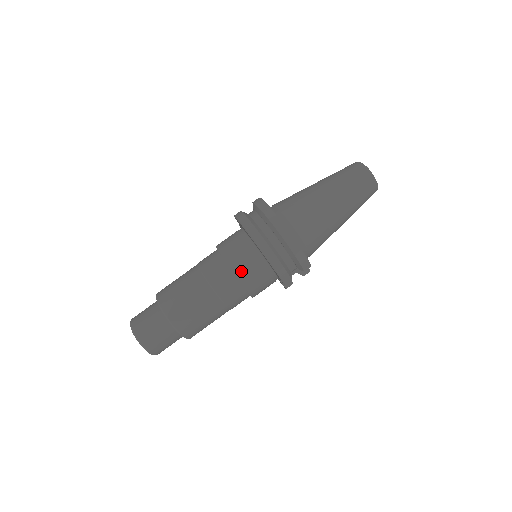
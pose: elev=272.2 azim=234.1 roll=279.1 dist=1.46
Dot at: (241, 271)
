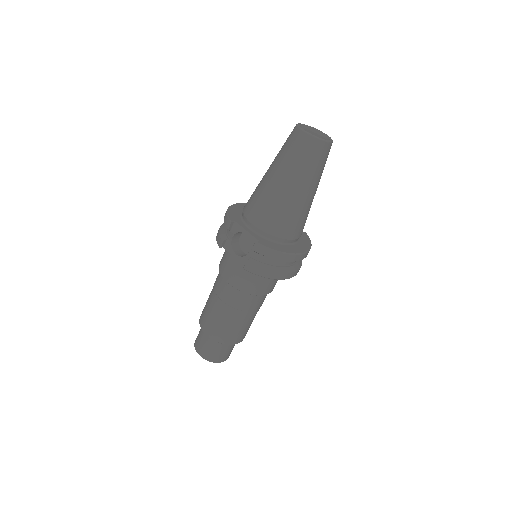
Dot at: occluded
